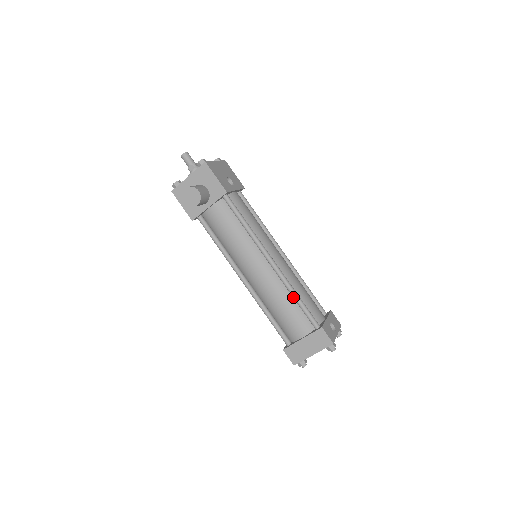
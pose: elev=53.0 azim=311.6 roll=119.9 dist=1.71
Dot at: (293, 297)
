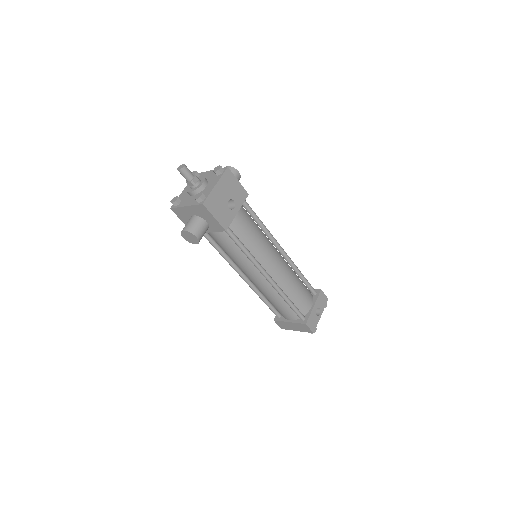
Dot at: (285, 301)
